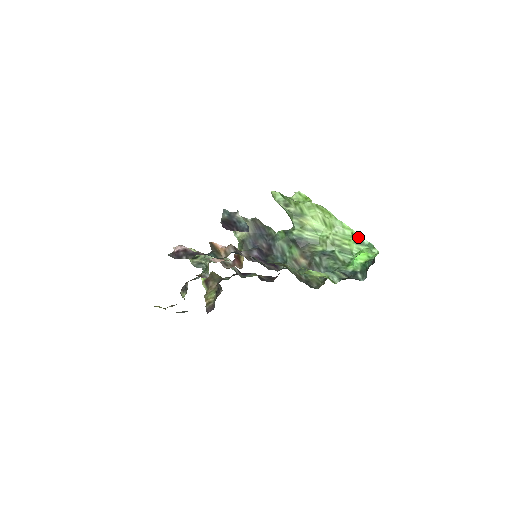
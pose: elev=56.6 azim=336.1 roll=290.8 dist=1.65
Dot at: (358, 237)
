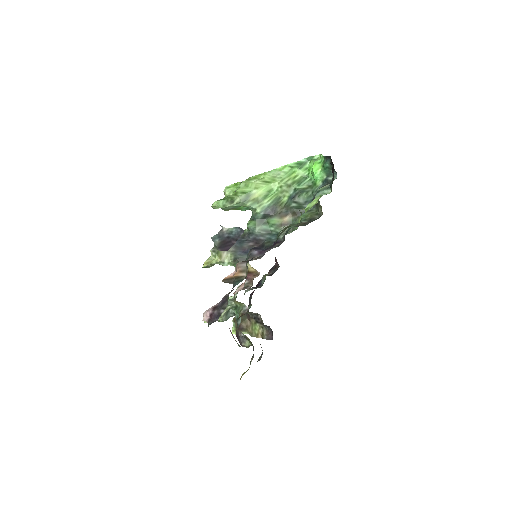
Dot at: (296, 164)
